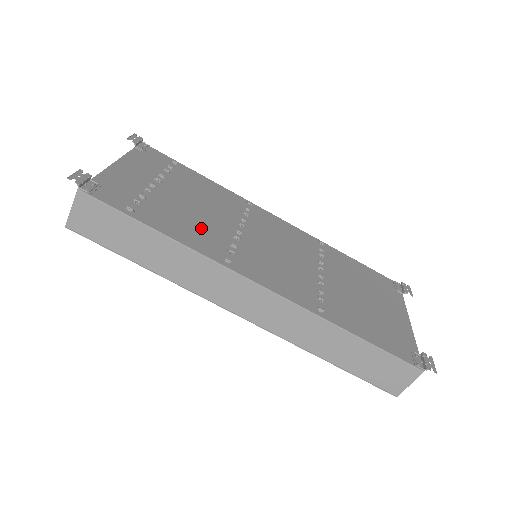
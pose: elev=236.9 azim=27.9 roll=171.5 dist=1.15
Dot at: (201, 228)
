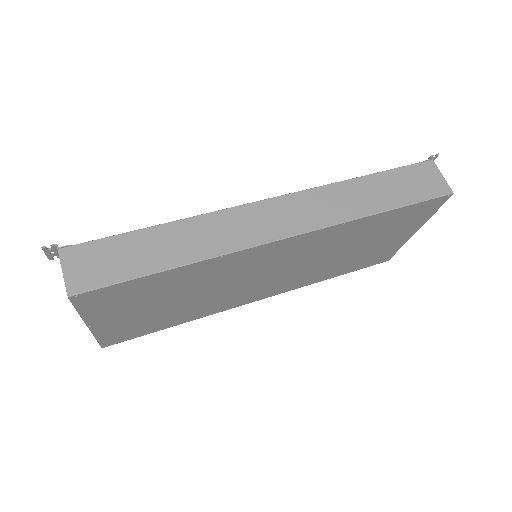
Dot at: occluded
